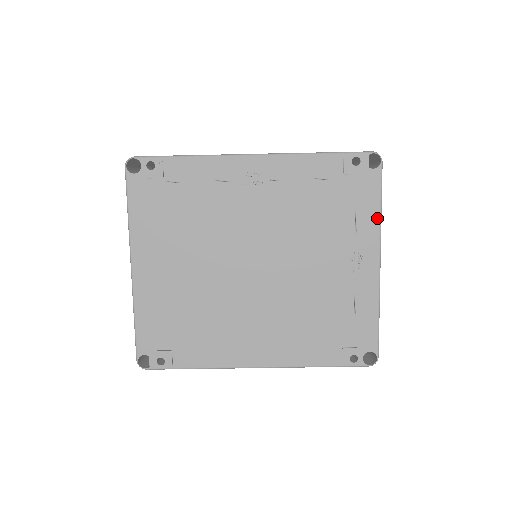
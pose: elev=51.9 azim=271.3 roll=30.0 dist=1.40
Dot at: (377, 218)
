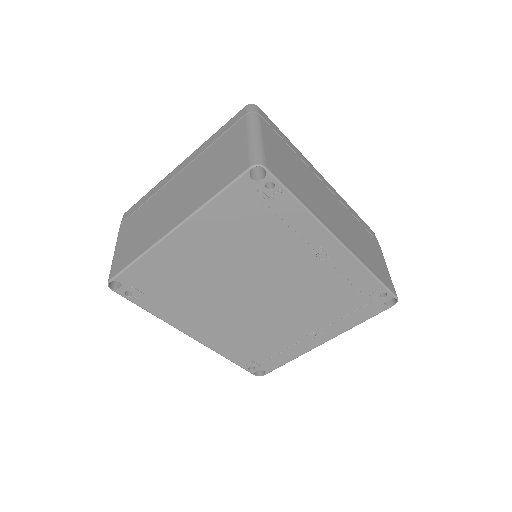
Dot at: (353, 326)
